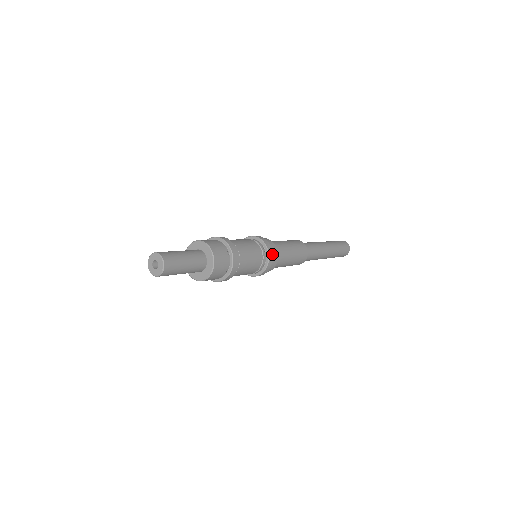
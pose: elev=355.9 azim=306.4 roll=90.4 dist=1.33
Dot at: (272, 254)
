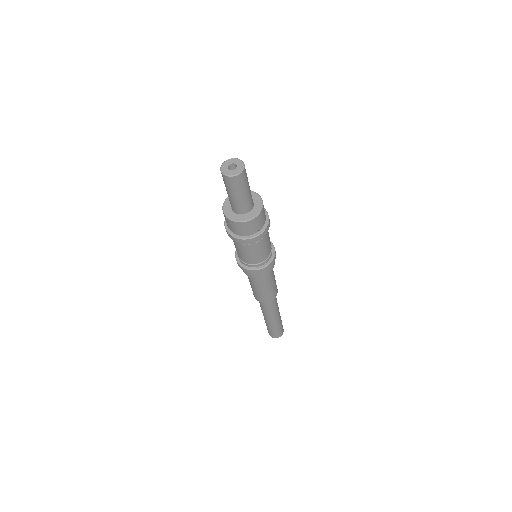
Dot at: (275, 251)
